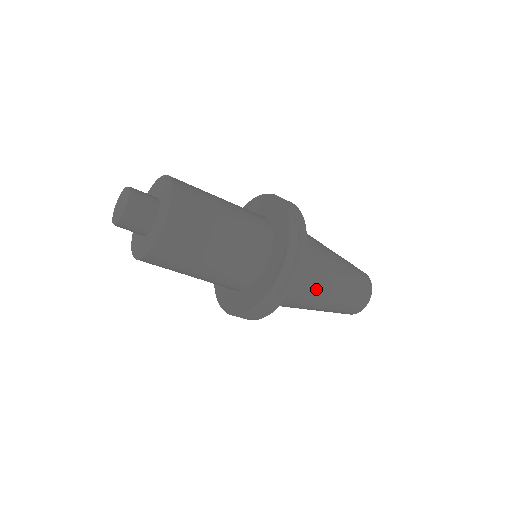
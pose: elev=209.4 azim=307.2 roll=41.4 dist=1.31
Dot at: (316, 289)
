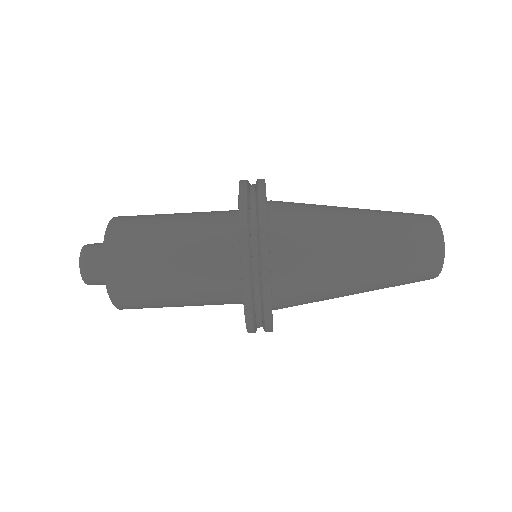
Dot at: (330, 250)
